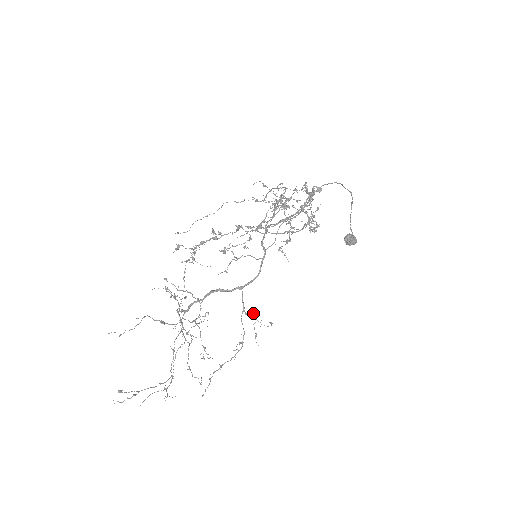
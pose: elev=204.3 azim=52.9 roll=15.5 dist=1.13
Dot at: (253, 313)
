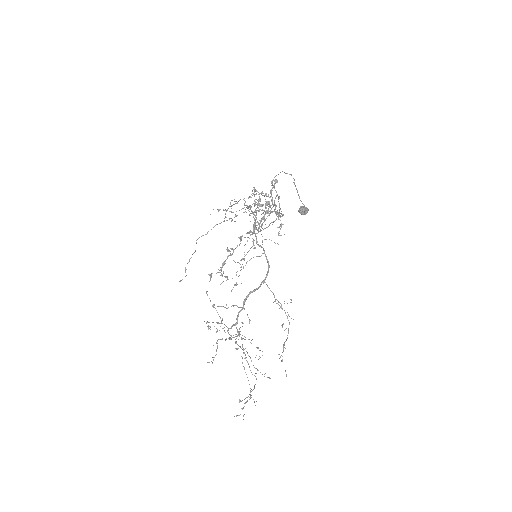
Dot at: (276, 299)
